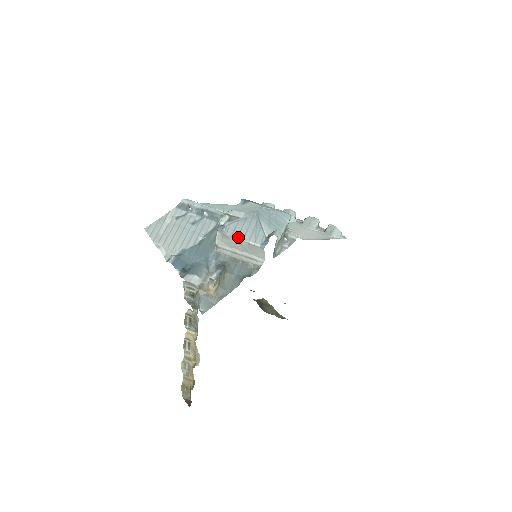
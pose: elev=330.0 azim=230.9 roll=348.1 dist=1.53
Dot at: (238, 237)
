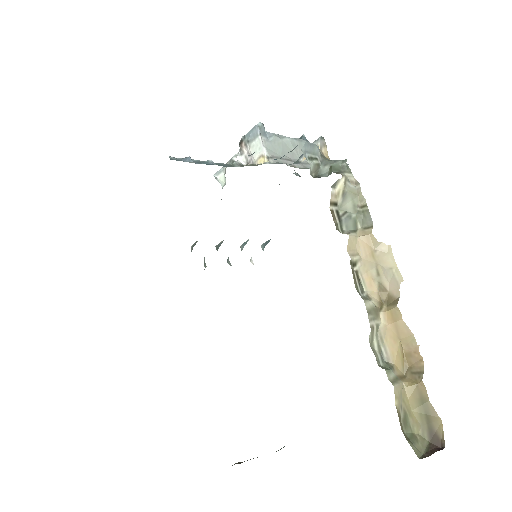
Dot at: (283, 136)
